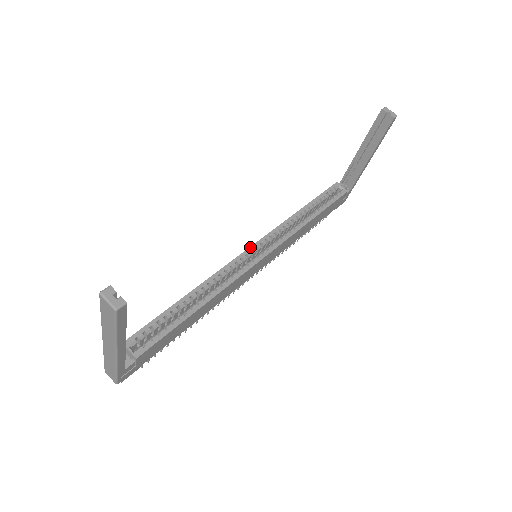
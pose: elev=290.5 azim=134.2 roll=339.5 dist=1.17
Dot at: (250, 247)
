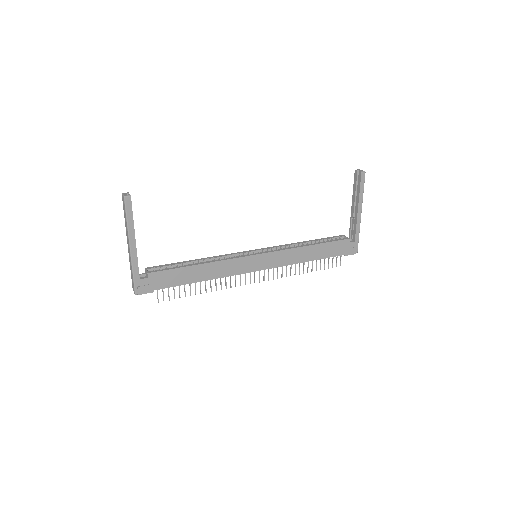
Dot at: (253, 250)
